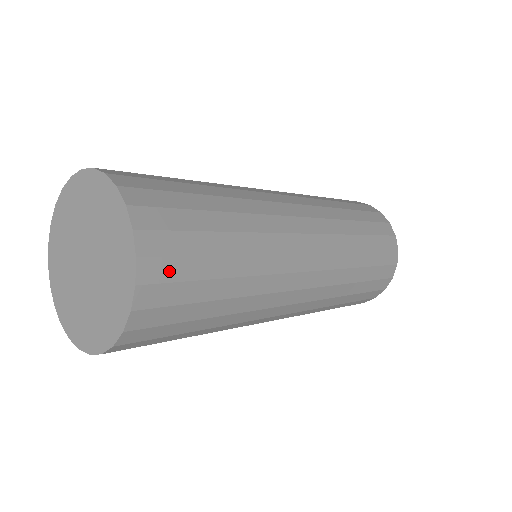
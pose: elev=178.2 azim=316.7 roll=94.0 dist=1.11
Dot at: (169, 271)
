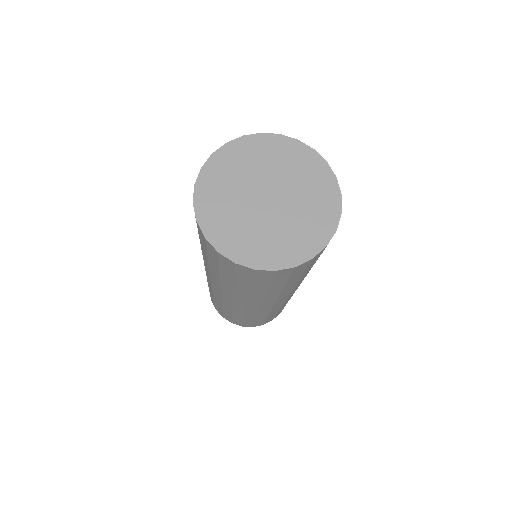
Dot at: (299, 270)
